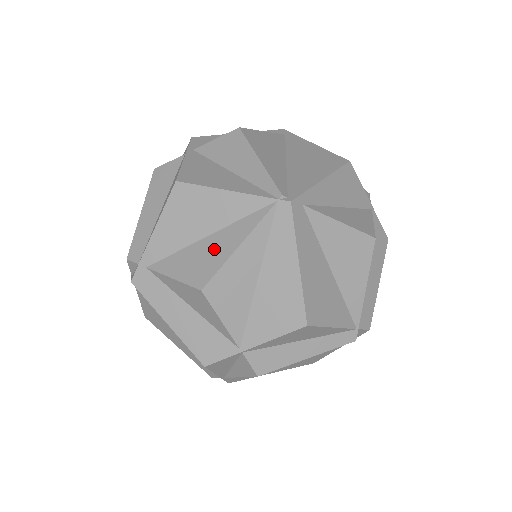
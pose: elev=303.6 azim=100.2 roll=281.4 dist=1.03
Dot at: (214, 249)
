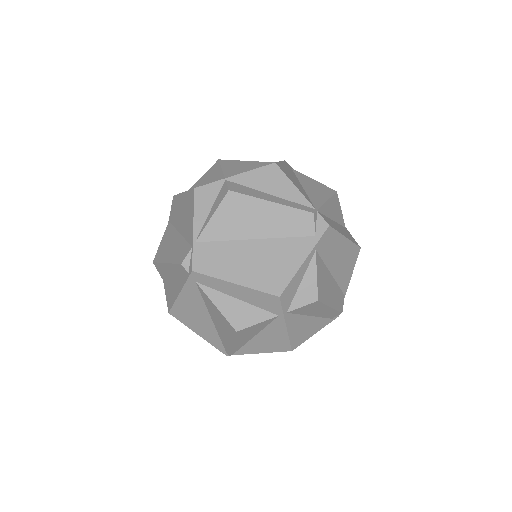
Dot at: occluded
